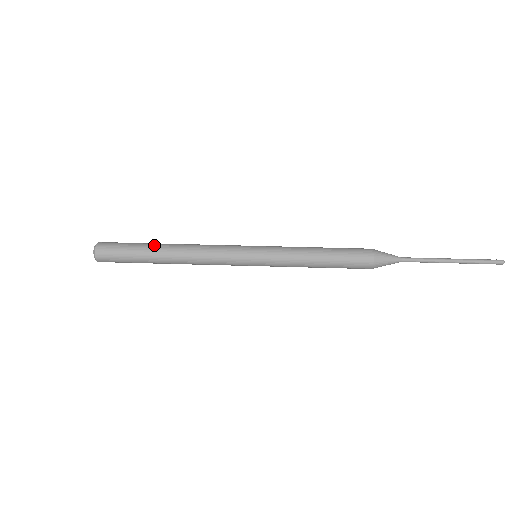
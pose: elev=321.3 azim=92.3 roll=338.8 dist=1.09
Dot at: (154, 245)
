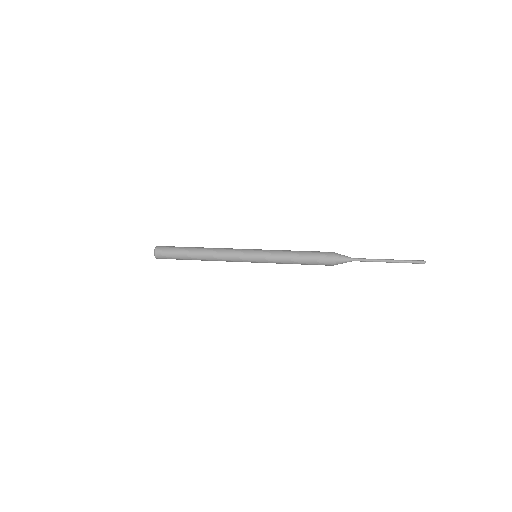
Dot at: (191, 248)
